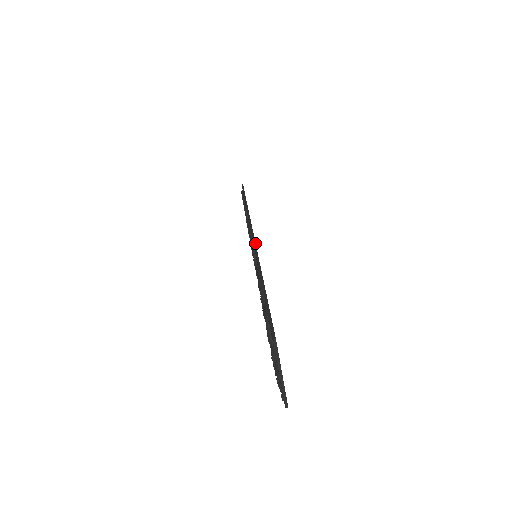
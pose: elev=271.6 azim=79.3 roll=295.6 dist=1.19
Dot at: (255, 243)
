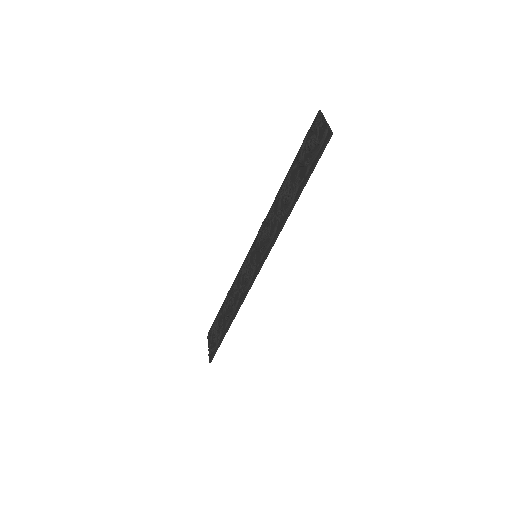
Dot at: occluded
